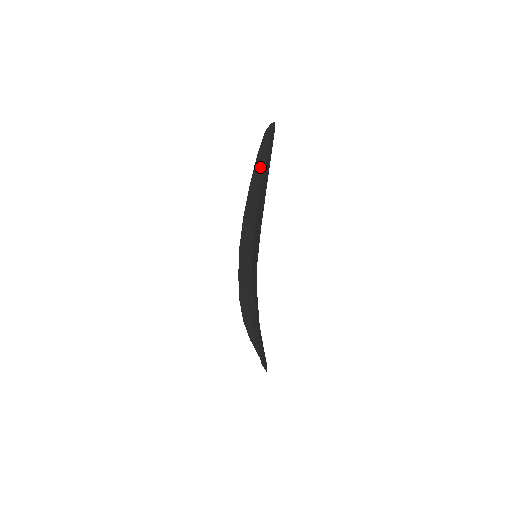
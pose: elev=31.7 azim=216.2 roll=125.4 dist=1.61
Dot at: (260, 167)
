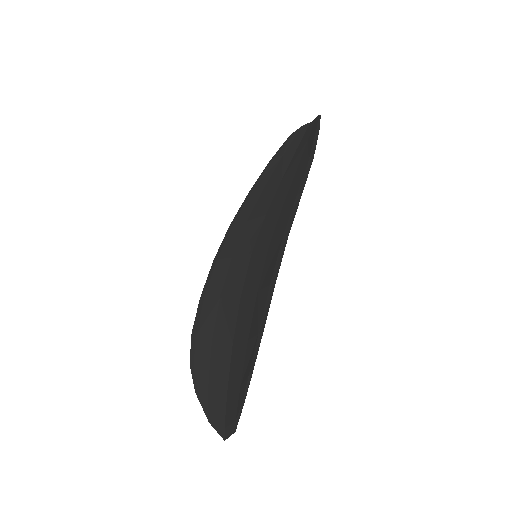
Dot at: (280, 164)
